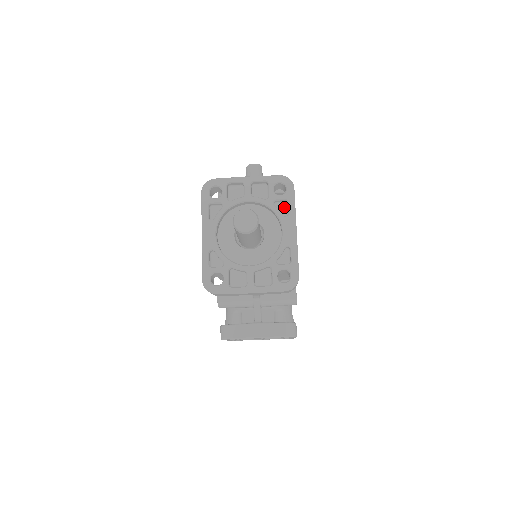
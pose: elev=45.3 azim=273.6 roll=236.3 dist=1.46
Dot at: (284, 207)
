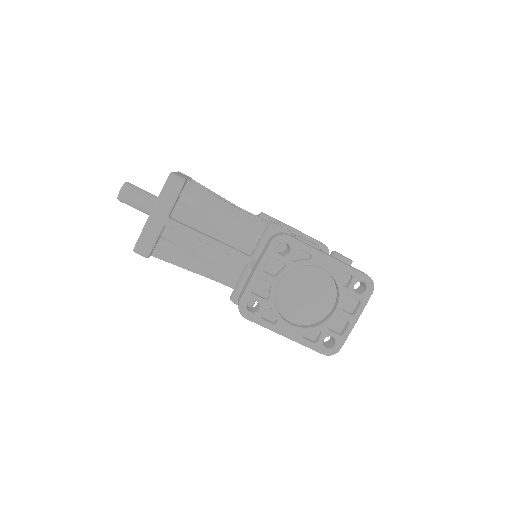
Dot at: occluded
